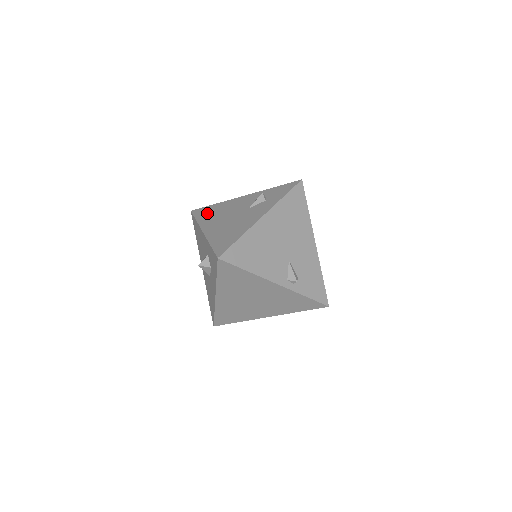
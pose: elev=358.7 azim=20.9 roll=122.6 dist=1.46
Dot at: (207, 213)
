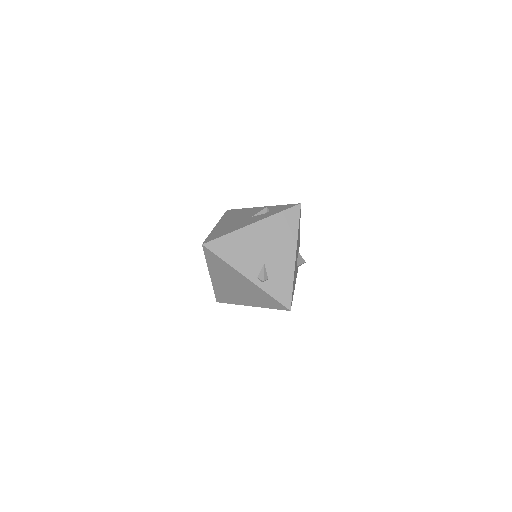
Dot at: (231, 214)
